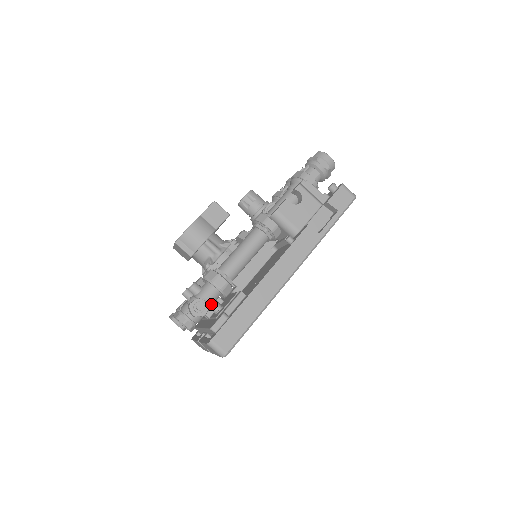
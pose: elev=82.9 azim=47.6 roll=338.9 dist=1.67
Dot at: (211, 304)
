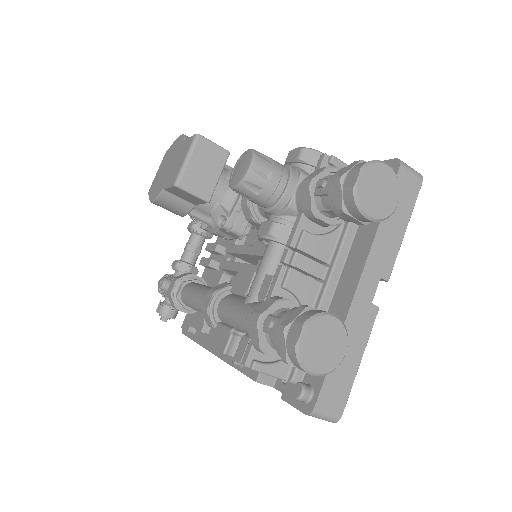
Dot at: occluded
